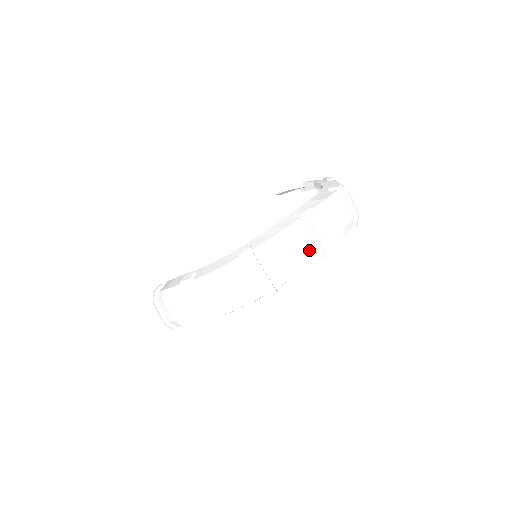
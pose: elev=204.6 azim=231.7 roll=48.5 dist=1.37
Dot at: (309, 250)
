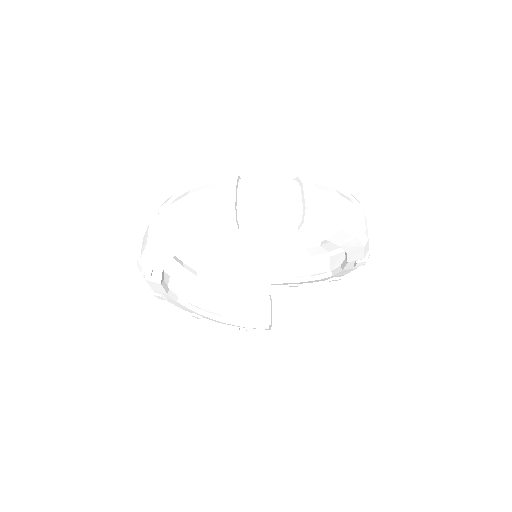
Dot at: (350, 217)
